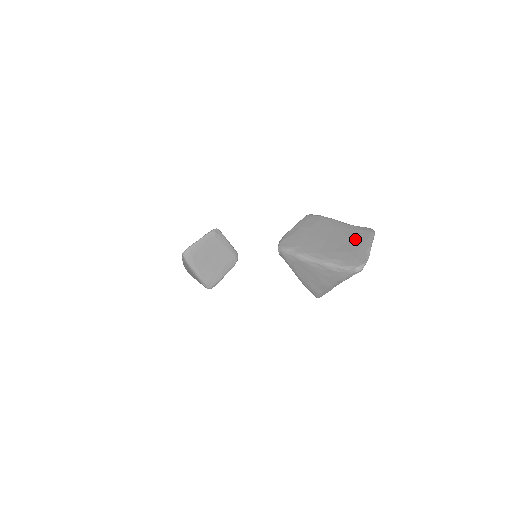
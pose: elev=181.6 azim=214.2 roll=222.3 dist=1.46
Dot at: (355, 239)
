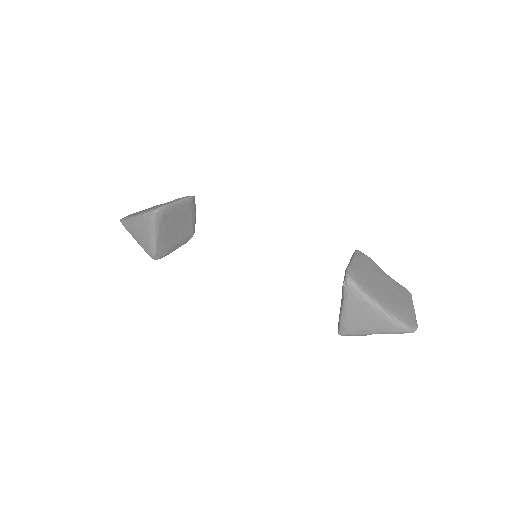
Dot at: (402, 296)
